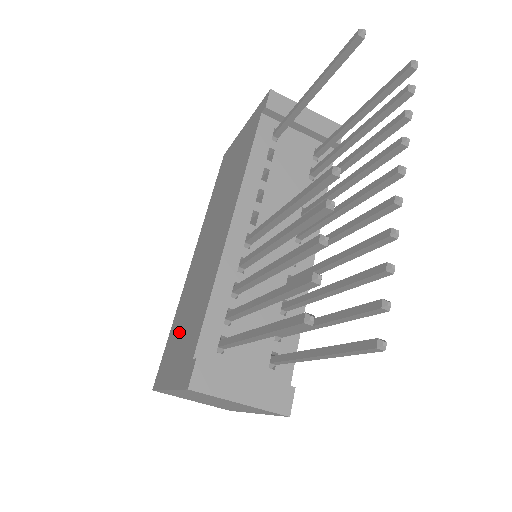
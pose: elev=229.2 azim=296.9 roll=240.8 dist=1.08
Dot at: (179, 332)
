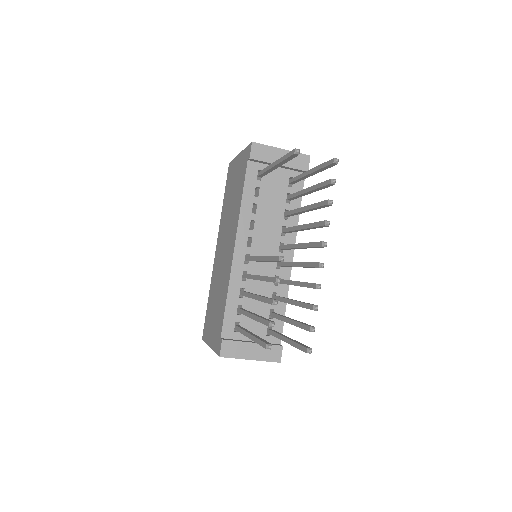
Dot at: (213, 309)
